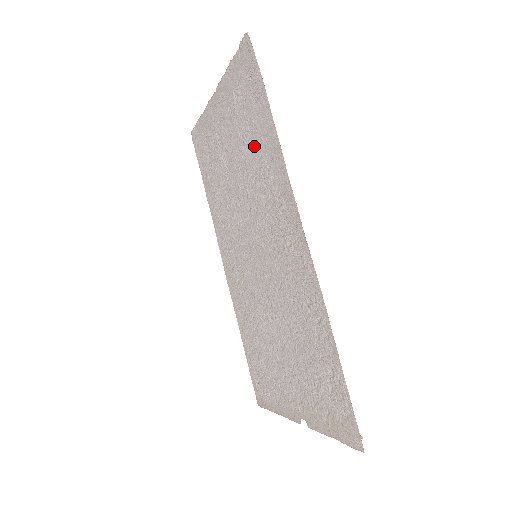
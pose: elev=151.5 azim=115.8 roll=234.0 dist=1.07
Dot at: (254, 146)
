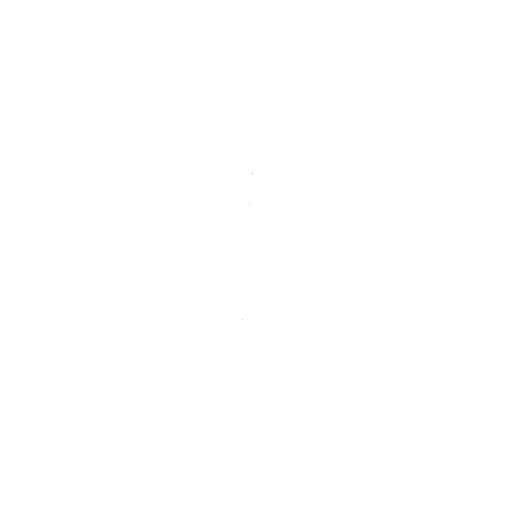
Dot at: occluded
